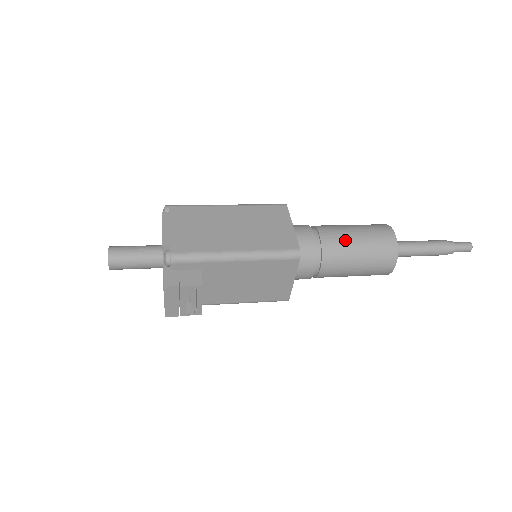
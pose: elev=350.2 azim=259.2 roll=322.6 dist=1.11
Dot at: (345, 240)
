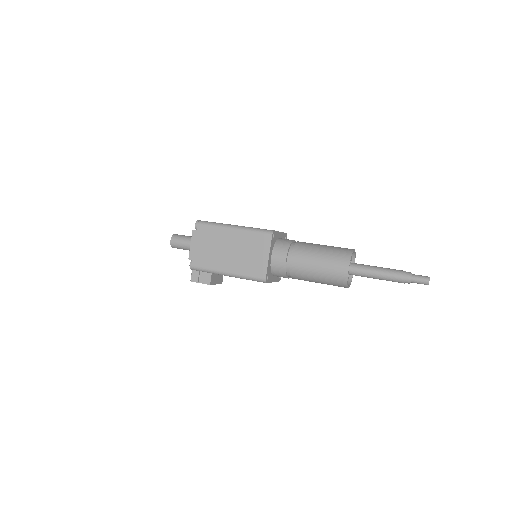
Dot at: (307, 269)
